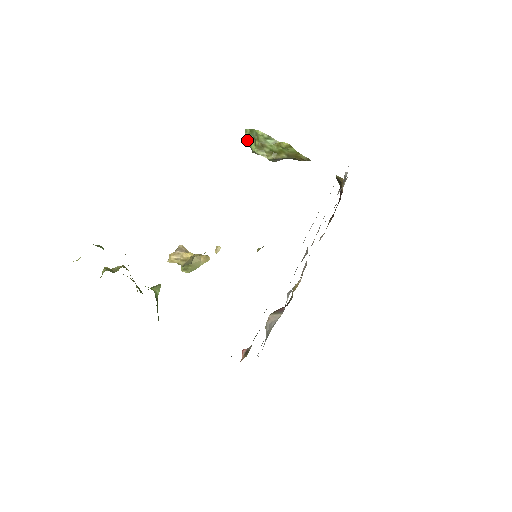
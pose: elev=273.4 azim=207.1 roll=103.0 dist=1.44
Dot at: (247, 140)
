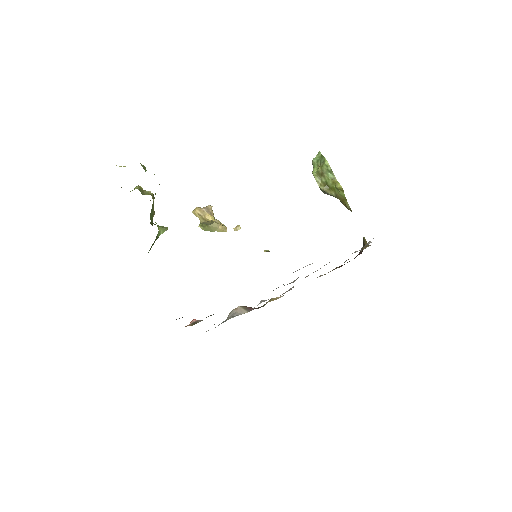
Dot at: (314, 161)
